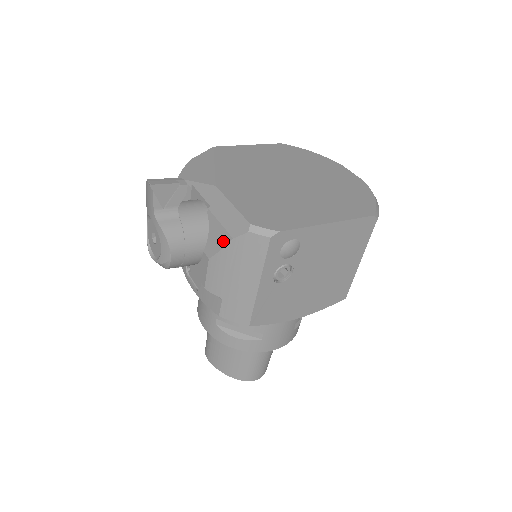
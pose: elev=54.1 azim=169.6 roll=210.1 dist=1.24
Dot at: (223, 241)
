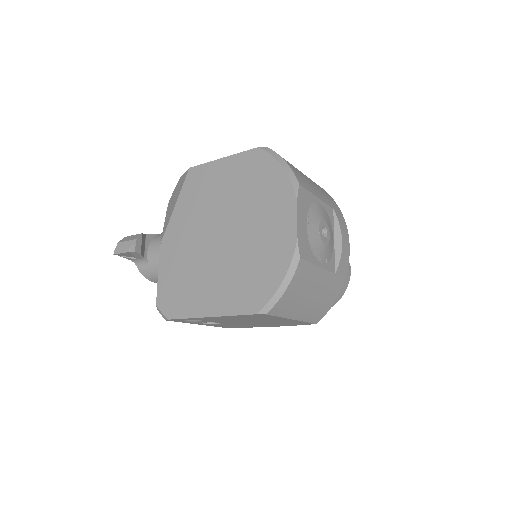
Dot at: occluded
